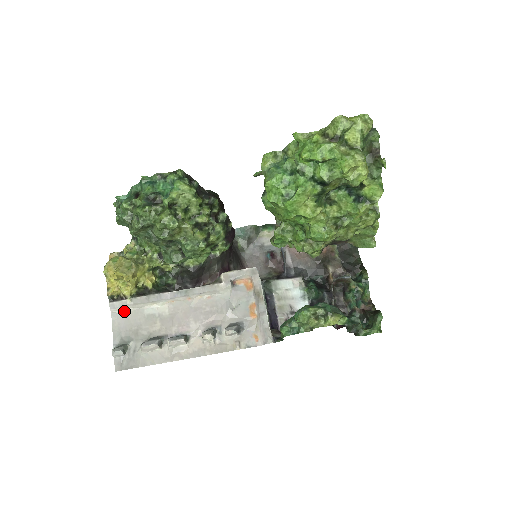
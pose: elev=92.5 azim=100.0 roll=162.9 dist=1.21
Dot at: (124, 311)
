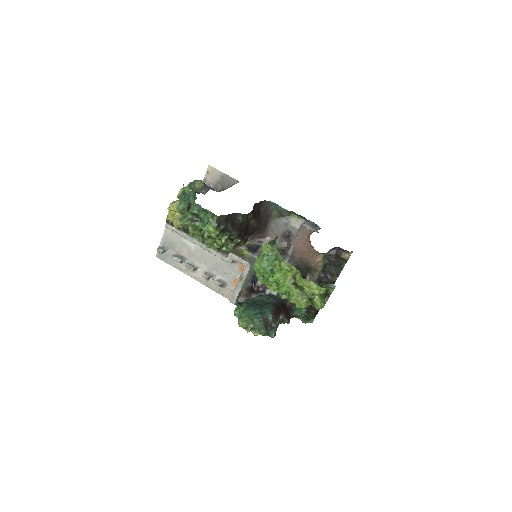
Dot at: (172, 231)
